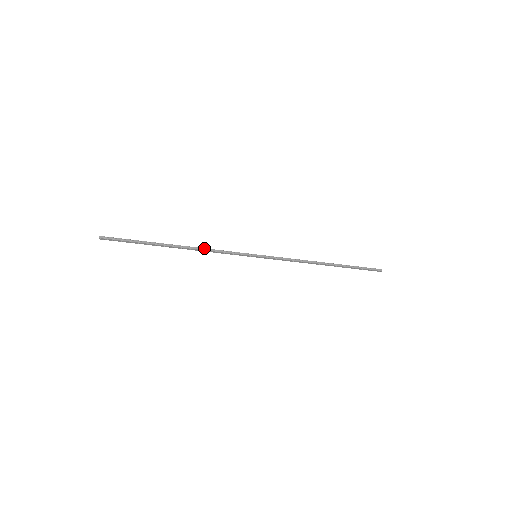
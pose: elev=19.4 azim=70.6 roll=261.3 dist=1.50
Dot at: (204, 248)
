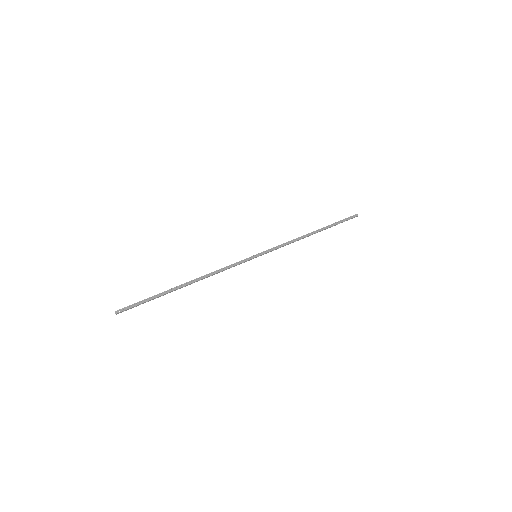
Dot at: (212, 275)
